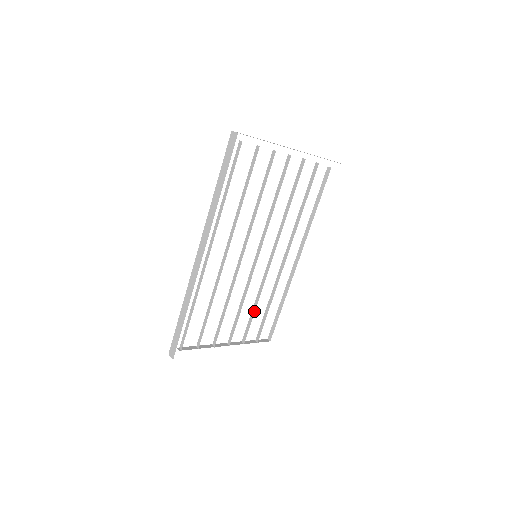
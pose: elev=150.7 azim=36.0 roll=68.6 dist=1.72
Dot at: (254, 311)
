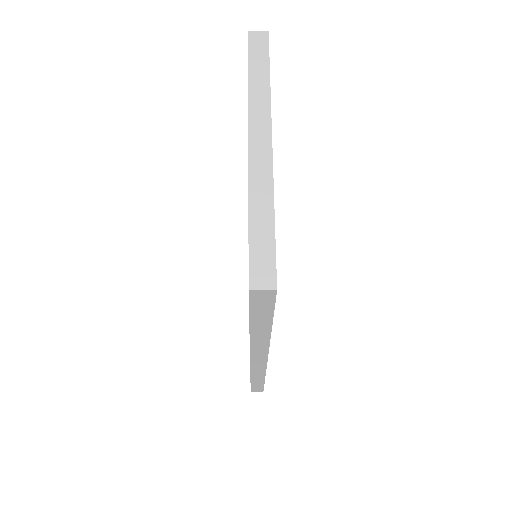
Dot at: occluded
